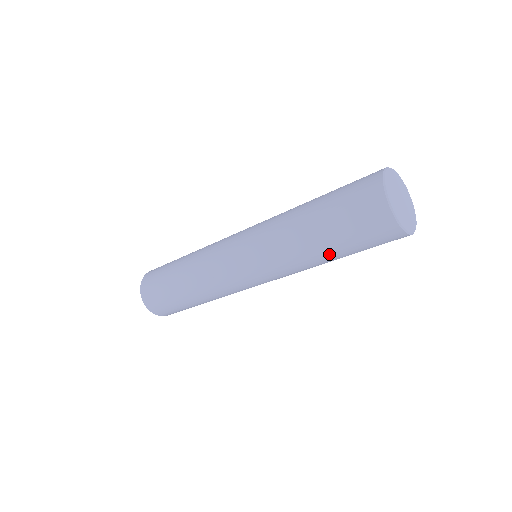
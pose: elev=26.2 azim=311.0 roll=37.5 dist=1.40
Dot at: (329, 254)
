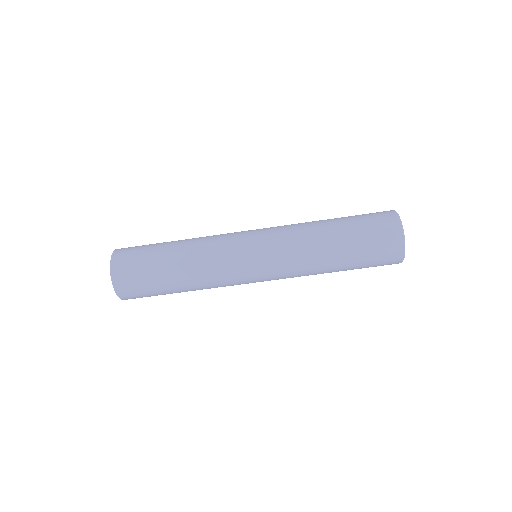
Dot at: (340, 270)
